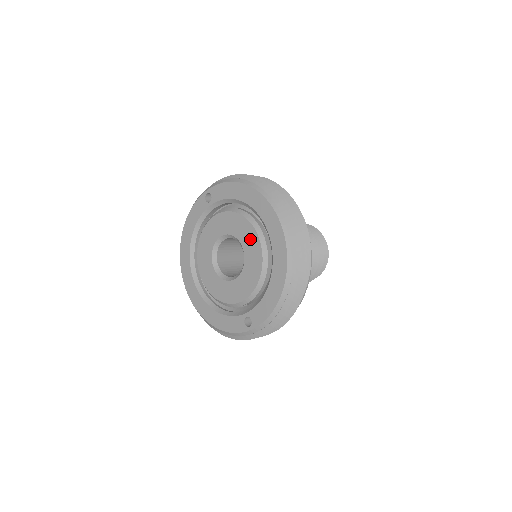
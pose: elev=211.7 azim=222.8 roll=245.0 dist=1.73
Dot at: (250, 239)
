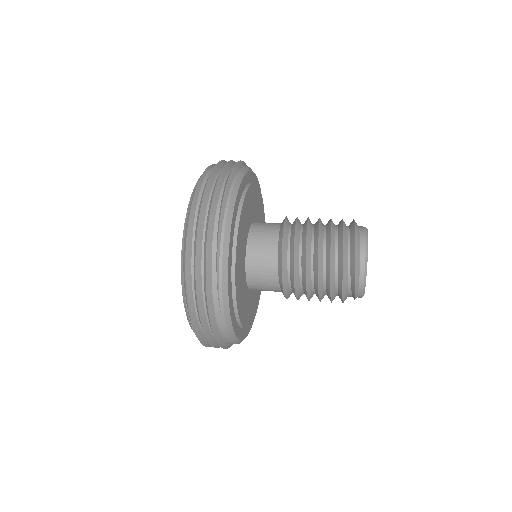
Dot at: occluded
